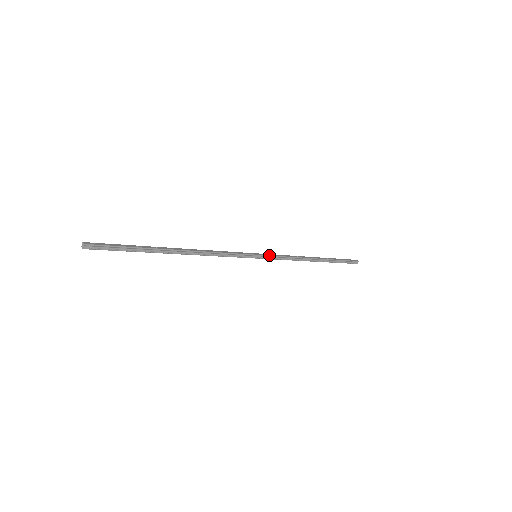
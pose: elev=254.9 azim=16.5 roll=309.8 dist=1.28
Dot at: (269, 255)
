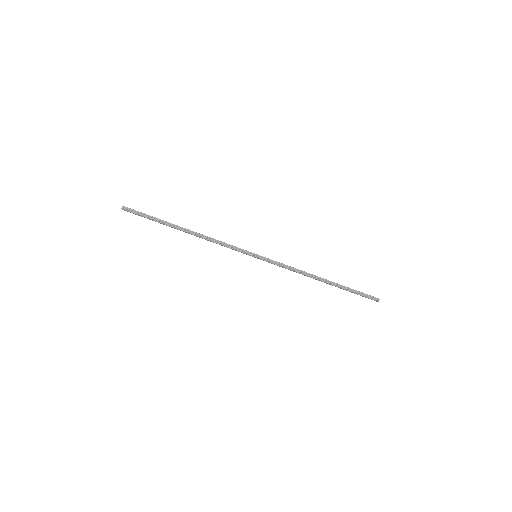
Dot at: occluded
